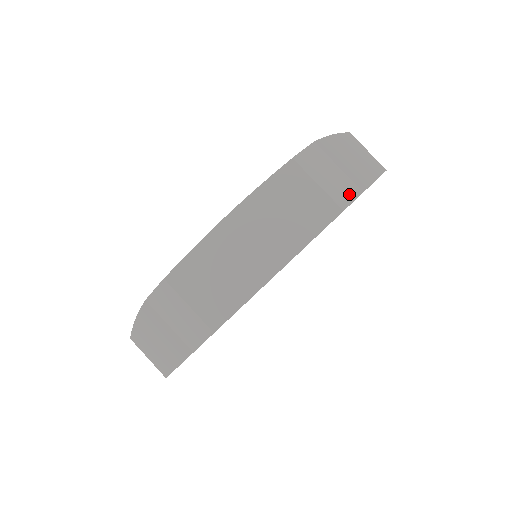
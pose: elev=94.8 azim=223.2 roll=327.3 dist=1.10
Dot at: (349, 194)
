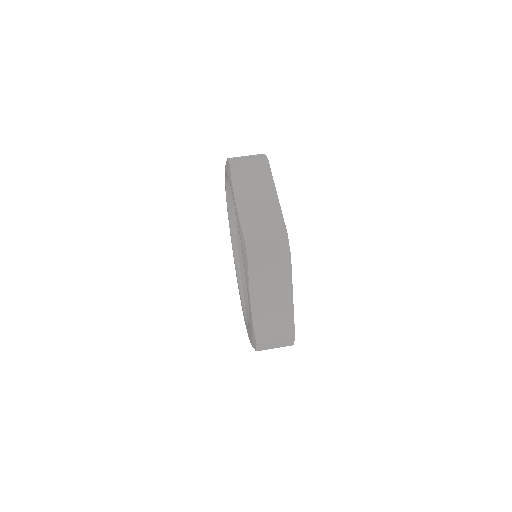
Dot at: (284, 244)
